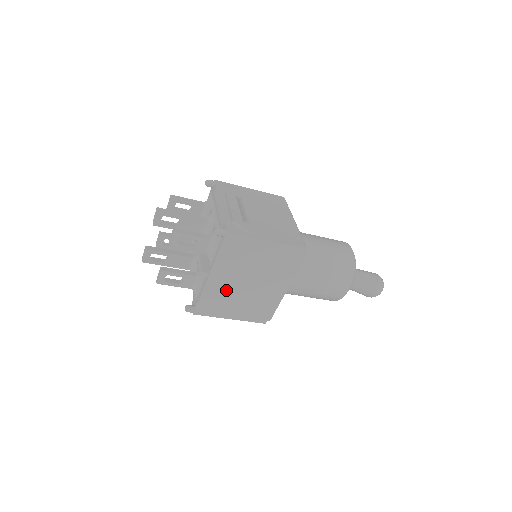
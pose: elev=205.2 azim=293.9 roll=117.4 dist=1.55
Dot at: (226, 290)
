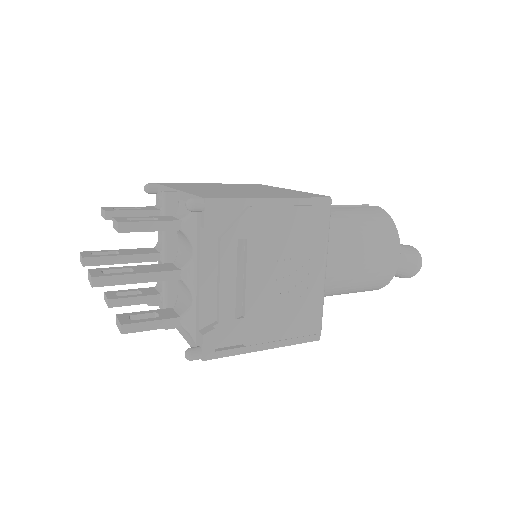
Dot at: occluded
